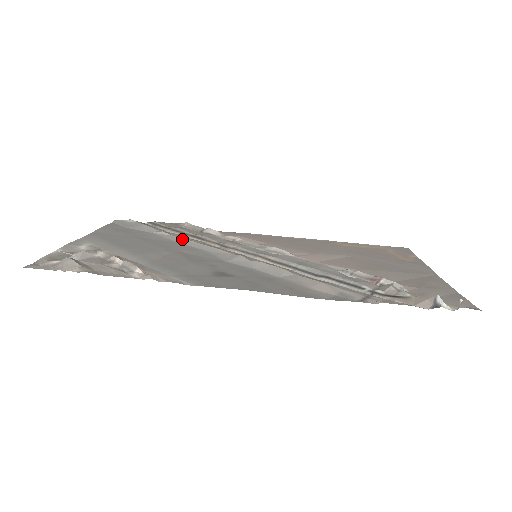
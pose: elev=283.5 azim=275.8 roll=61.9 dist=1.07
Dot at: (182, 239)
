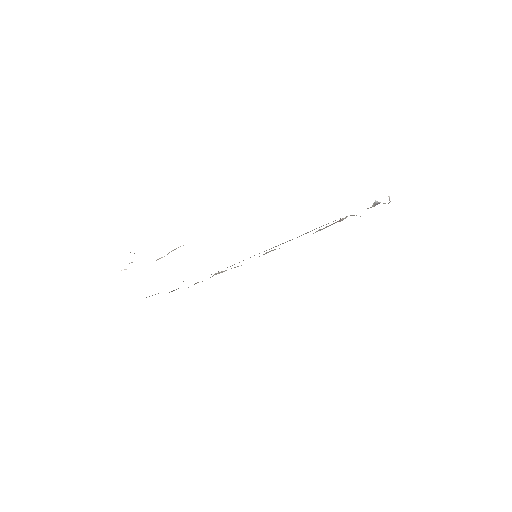
Dot at: occluded
